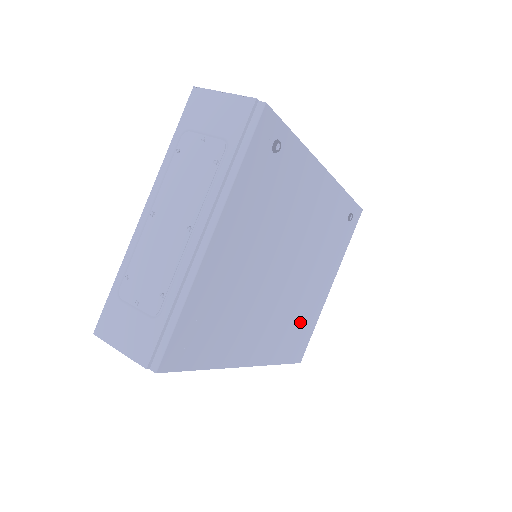
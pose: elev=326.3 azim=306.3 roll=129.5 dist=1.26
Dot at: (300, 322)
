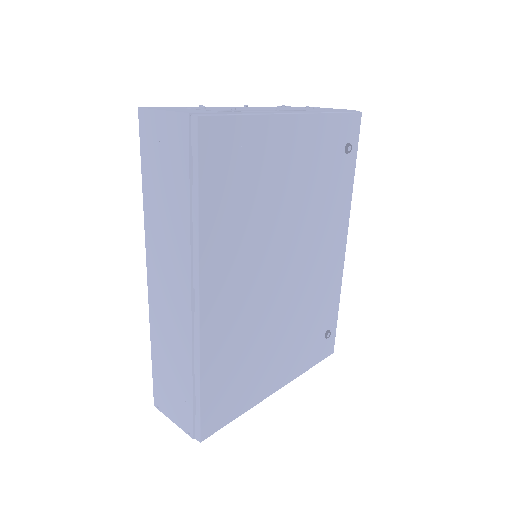
Dot at: (243, 368)
